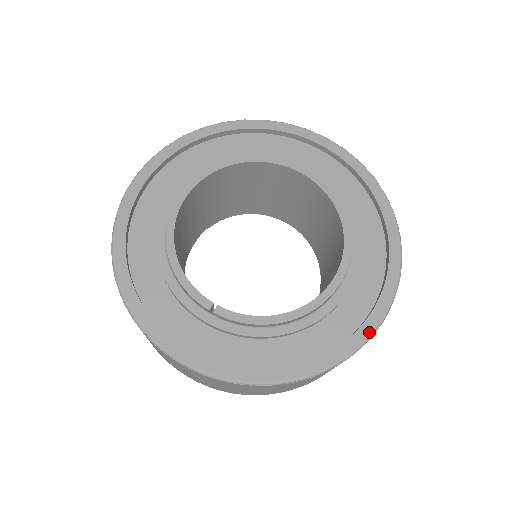
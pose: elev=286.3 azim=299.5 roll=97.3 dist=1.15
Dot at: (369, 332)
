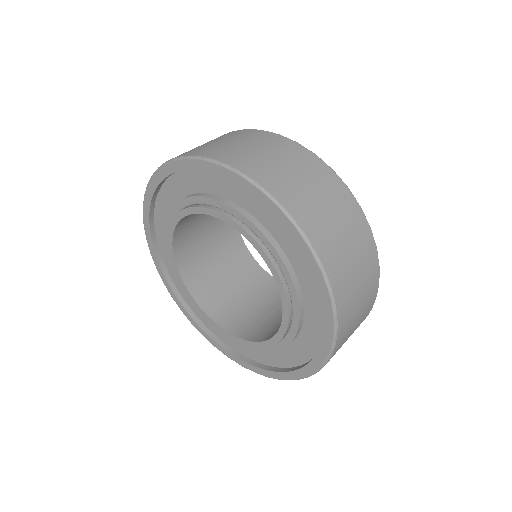
Dot at: (219, 349)
